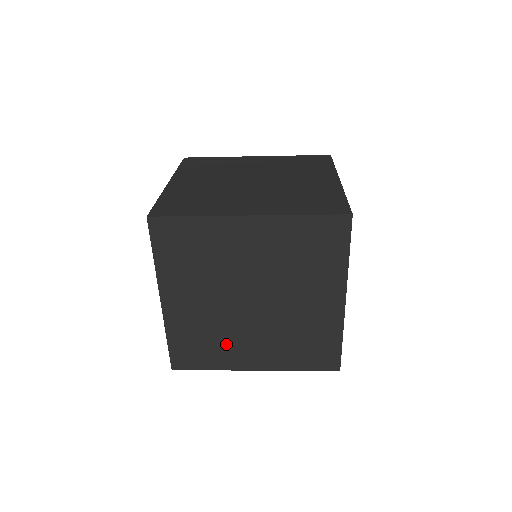
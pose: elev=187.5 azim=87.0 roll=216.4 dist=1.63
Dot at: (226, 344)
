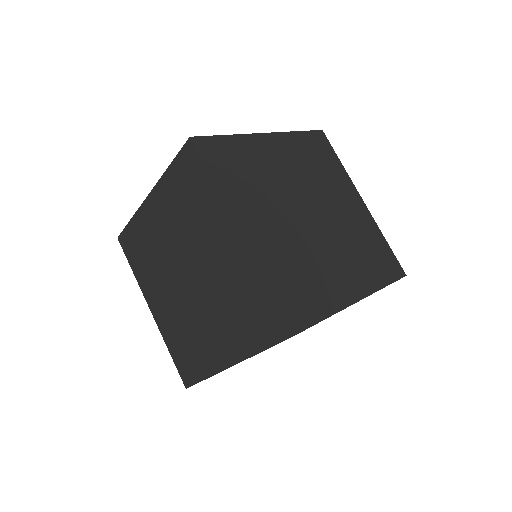
Dot at: occluded
